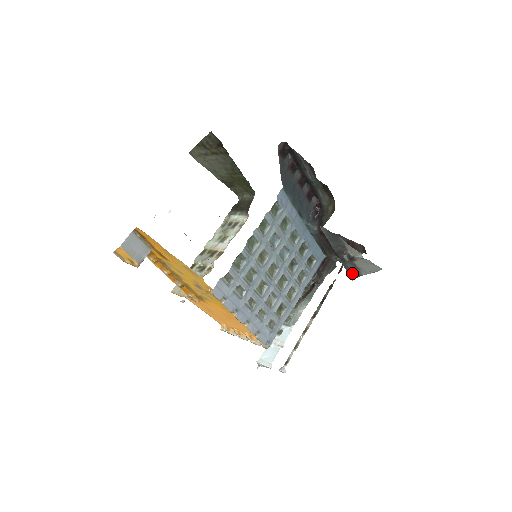
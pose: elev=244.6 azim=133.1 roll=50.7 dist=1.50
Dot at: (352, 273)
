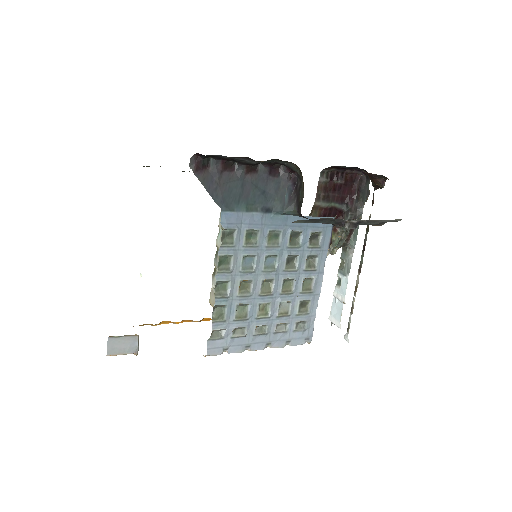
Dot at: (374, 224)
